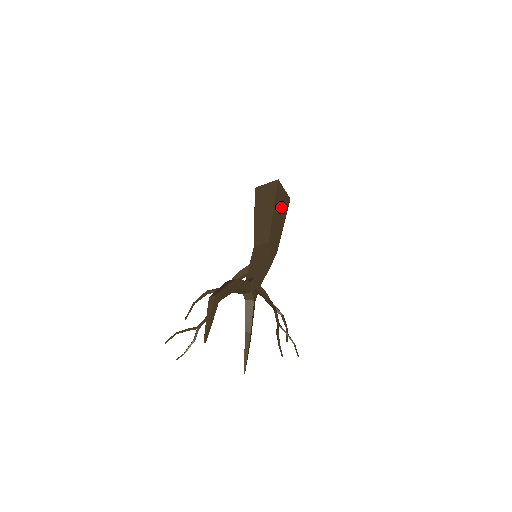
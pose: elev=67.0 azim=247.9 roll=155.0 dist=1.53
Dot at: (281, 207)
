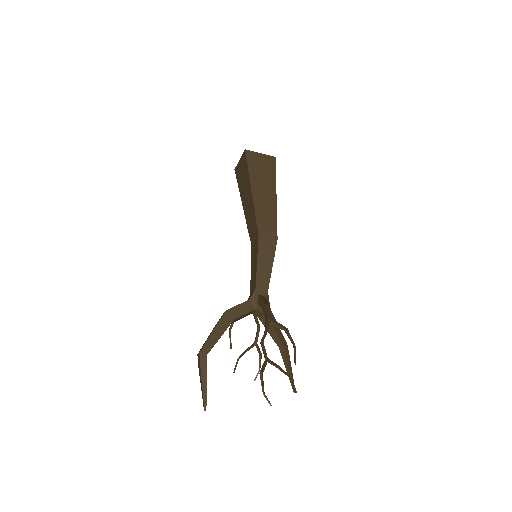
Dot at: (263, 179)
